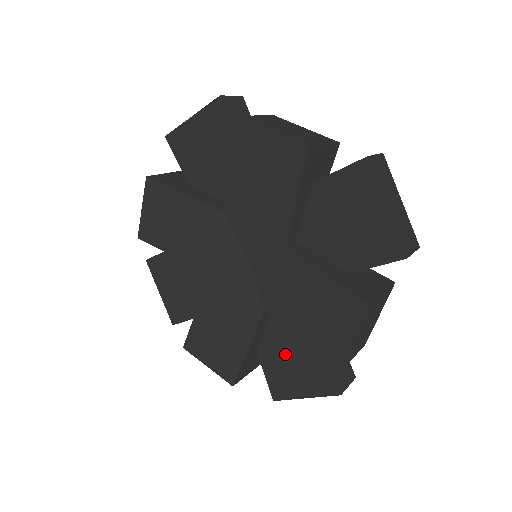
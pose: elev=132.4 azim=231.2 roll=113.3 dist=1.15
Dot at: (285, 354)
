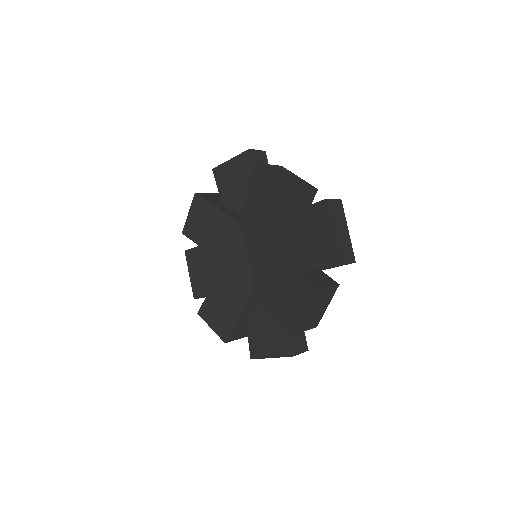
Dot at: (263, 326)
